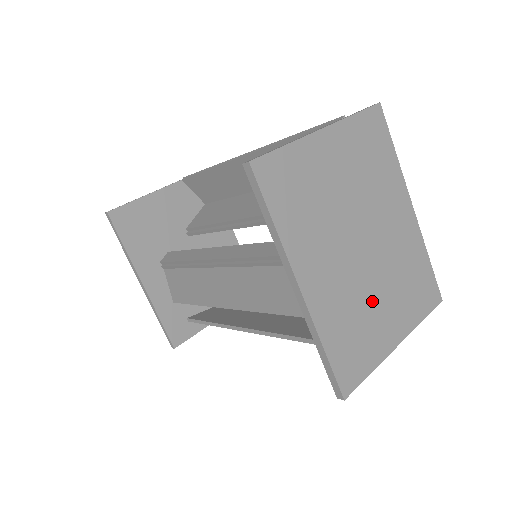
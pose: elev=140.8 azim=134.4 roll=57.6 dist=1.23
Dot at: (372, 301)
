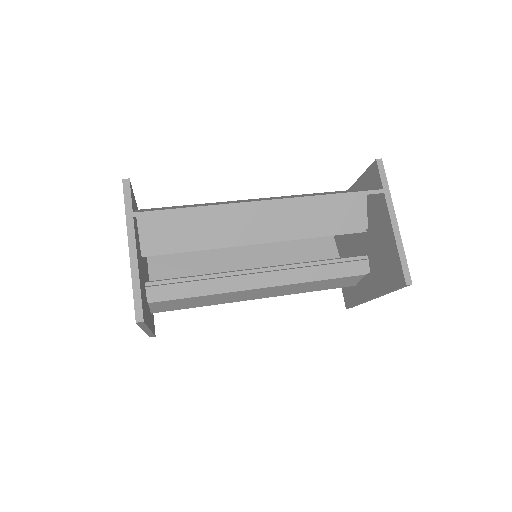
Dot at: occluded
